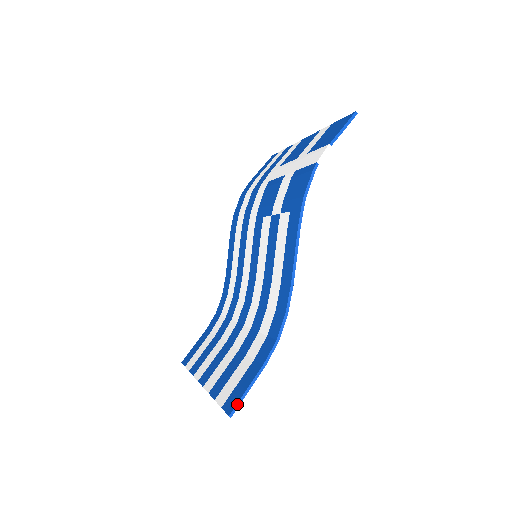
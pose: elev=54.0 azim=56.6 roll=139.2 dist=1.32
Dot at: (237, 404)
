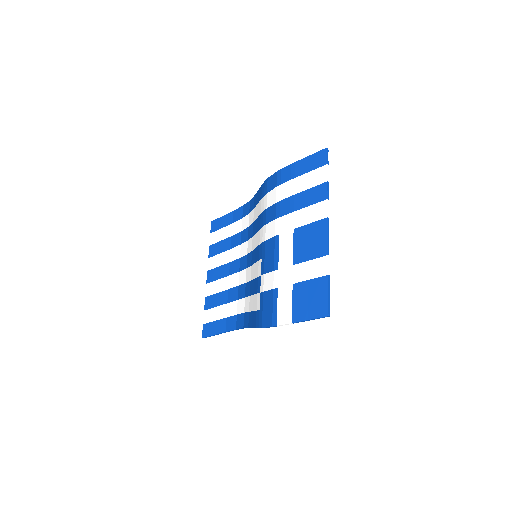
Dot at: occluded
